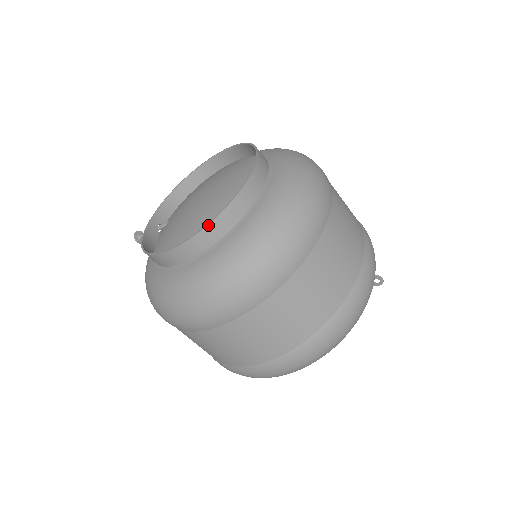
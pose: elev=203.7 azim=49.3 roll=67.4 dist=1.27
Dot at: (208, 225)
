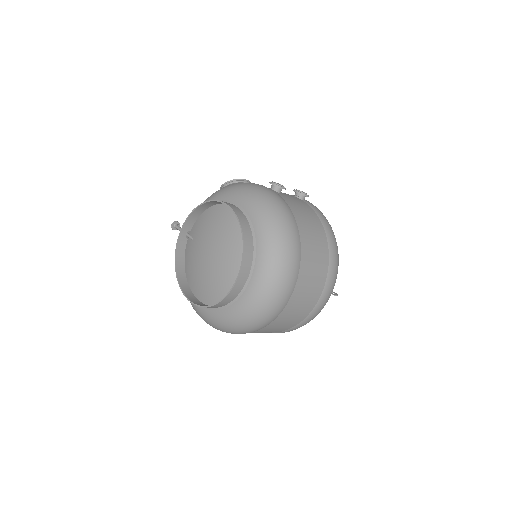
Dot at: occluded
